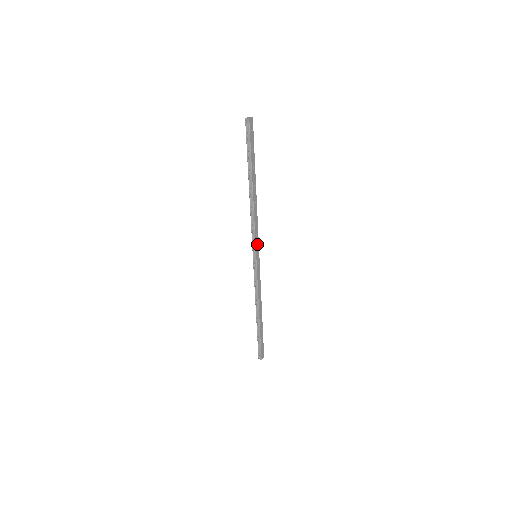
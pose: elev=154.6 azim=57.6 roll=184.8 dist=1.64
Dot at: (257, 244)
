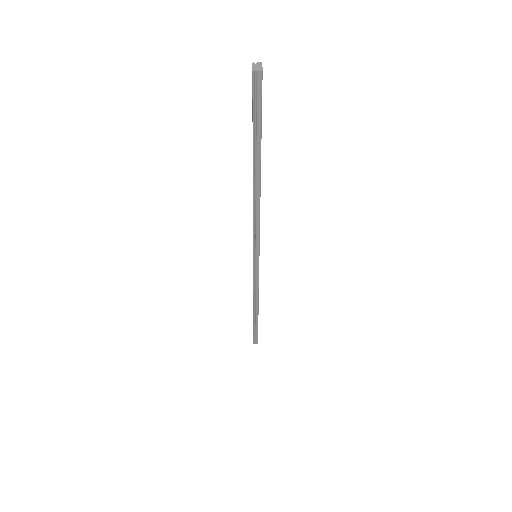
Dot at: (259, 243)
